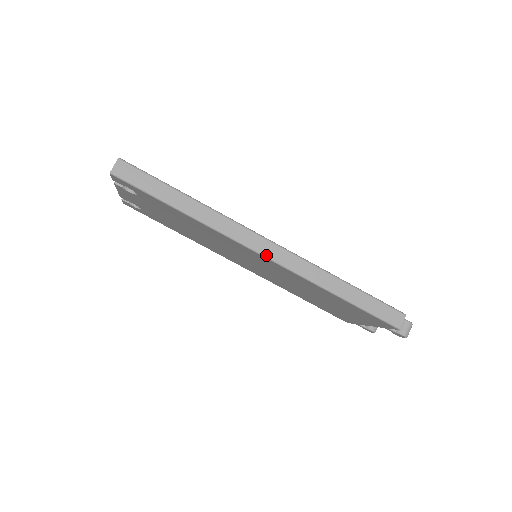
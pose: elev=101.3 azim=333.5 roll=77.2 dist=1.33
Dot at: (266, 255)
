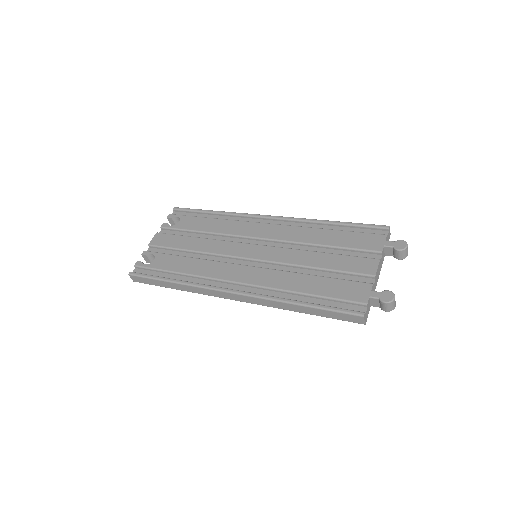
Dot at: (237, 300)
